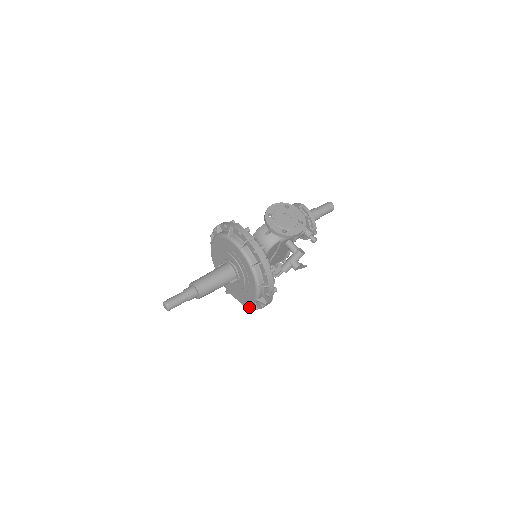
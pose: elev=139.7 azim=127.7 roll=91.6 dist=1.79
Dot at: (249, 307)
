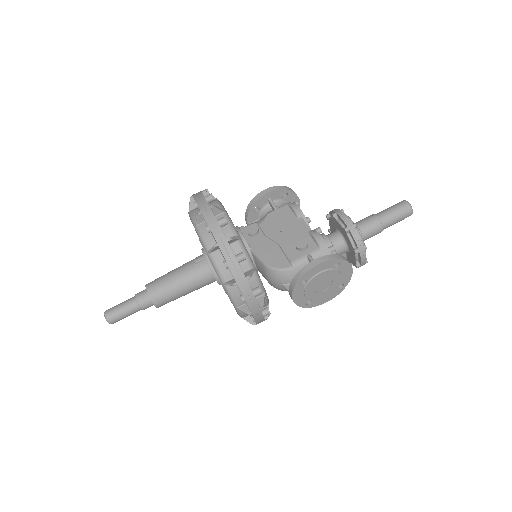
Dot at: occluded
